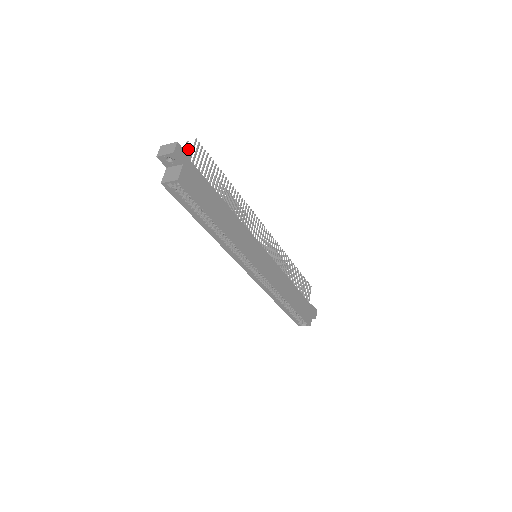
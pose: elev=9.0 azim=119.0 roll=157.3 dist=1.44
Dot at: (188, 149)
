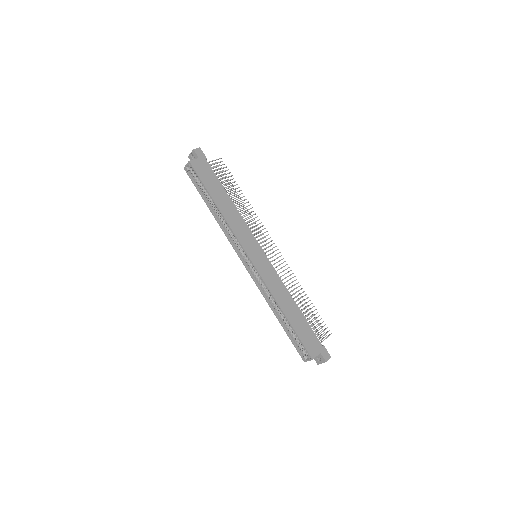
Dot at: (216, 165)
